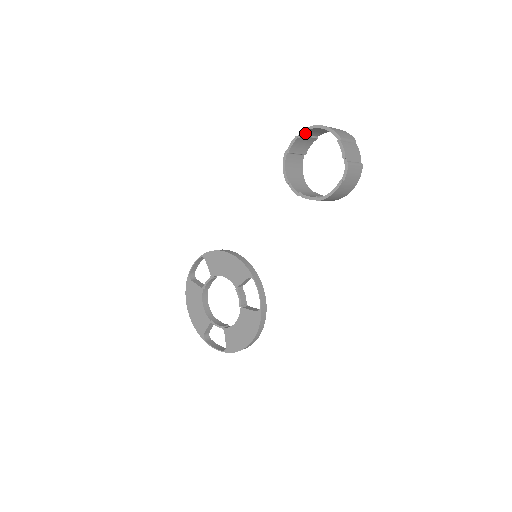
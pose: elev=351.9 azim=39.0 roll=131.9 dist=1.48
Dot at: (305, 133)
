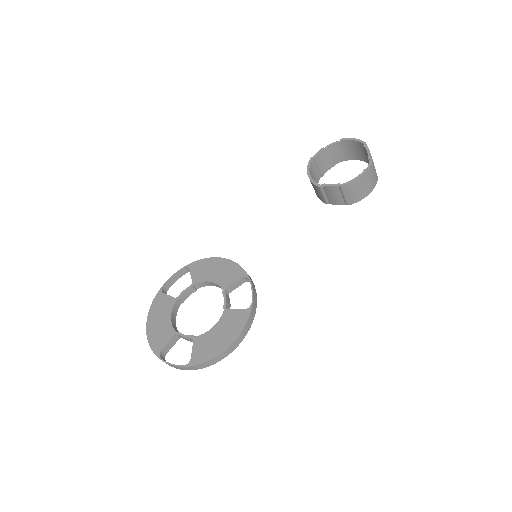
Dot at: (330, 148)
